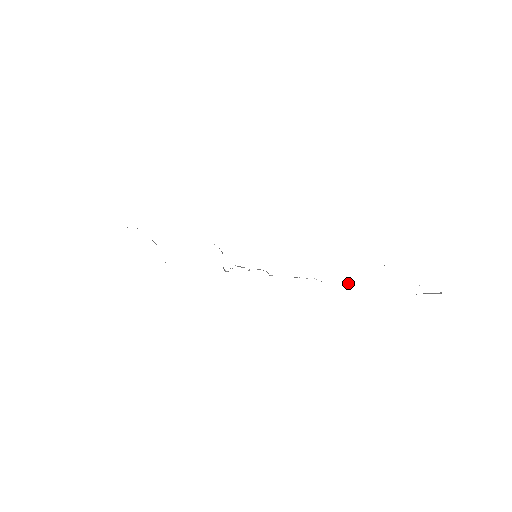
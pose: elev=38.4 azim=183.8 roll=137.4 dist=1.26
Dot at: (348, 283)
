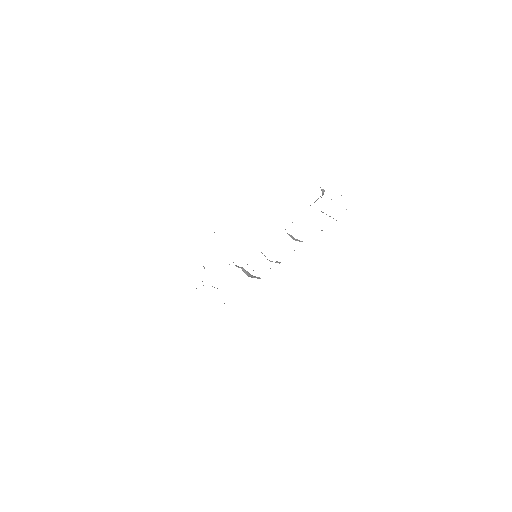
Dot at: occluded
